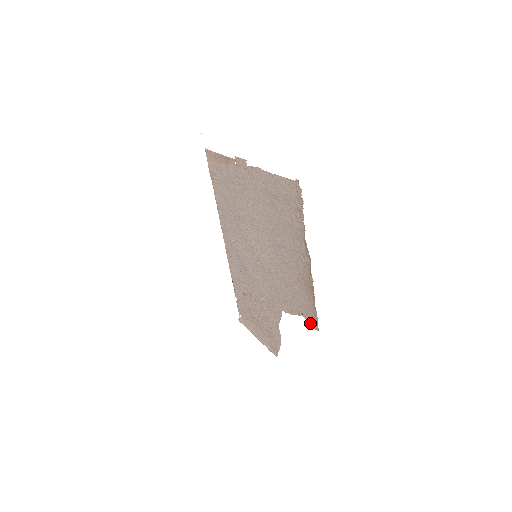
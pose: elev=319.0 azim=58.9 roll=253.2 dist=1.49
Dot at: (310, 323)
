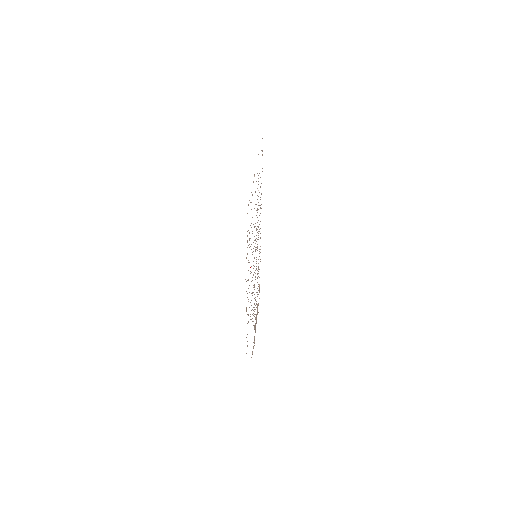
Dot at: occluded
